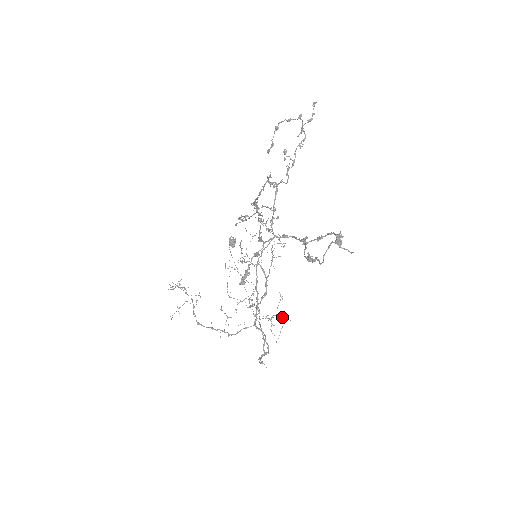
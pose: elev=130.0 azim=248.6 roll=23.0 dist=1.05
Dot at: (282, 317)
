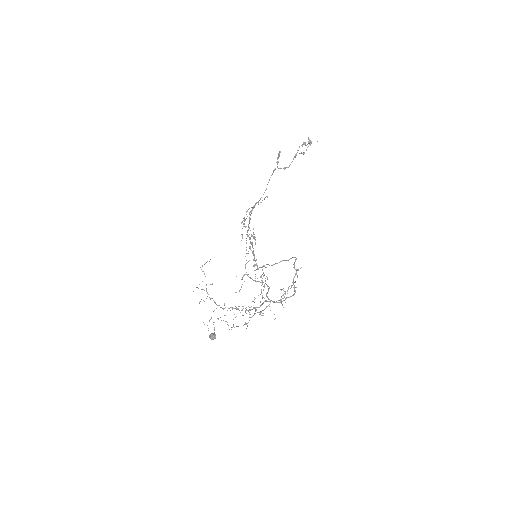
Dot at: (290, 288)
